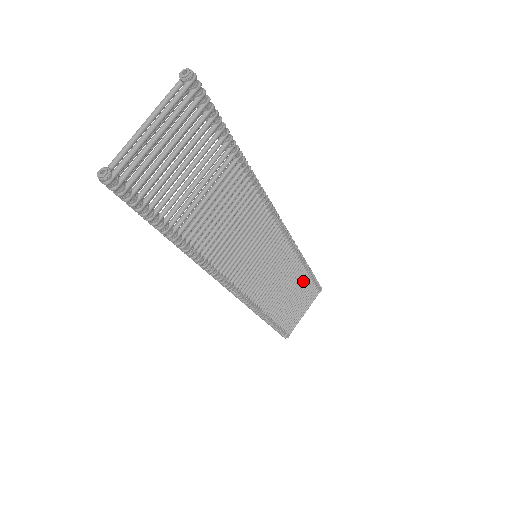
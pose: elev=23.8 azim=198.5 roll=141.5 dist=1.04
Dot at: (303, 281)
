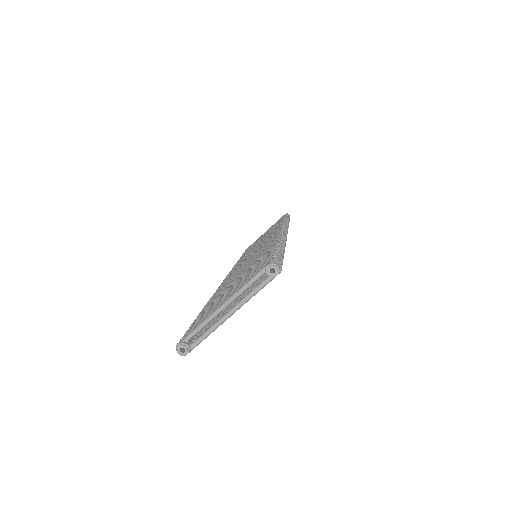
Dot at: occluded
